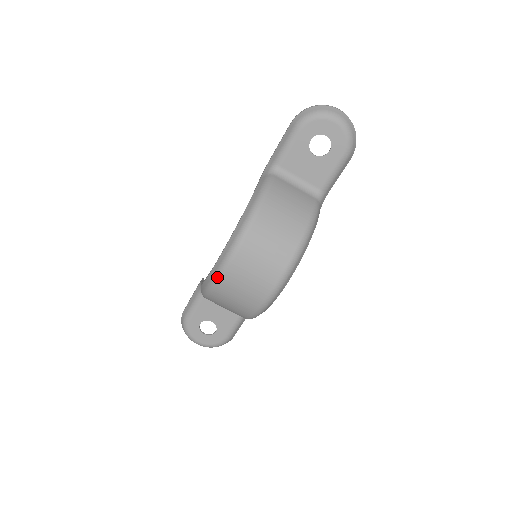
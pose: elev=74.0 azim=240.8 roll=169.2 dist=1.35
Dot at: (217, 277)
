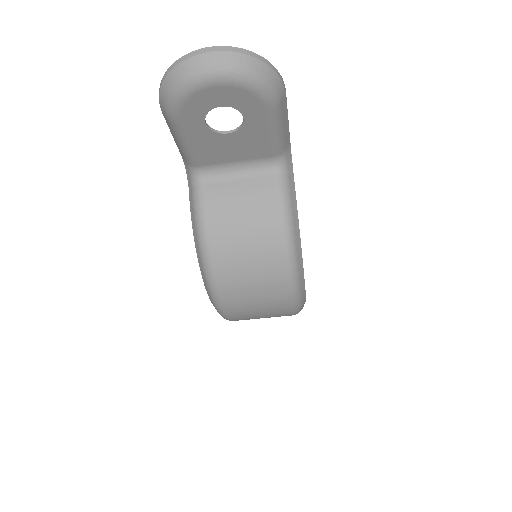
Dot at: occluded
